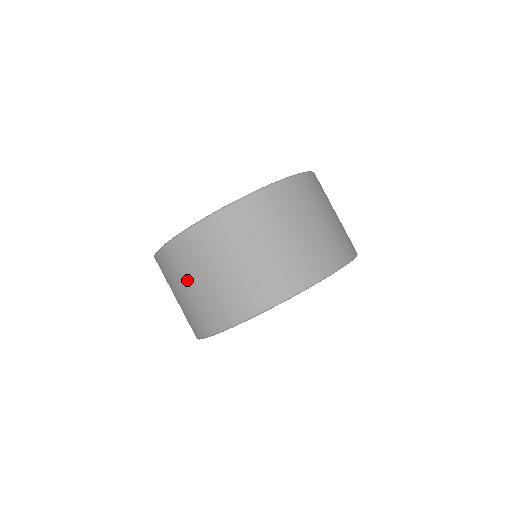
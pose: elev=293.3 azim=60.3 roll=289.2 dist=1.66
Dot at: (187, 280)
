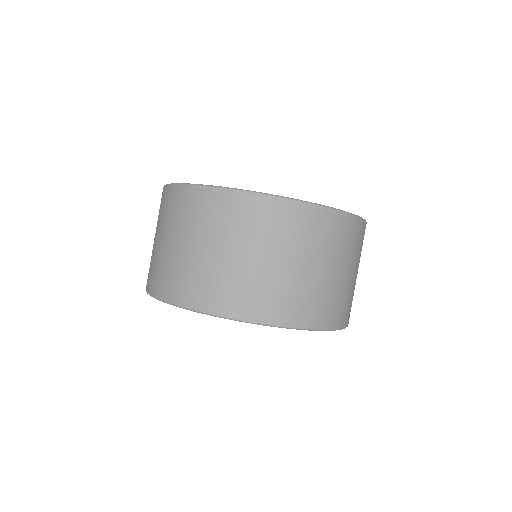
Dot at: (163, 230)
